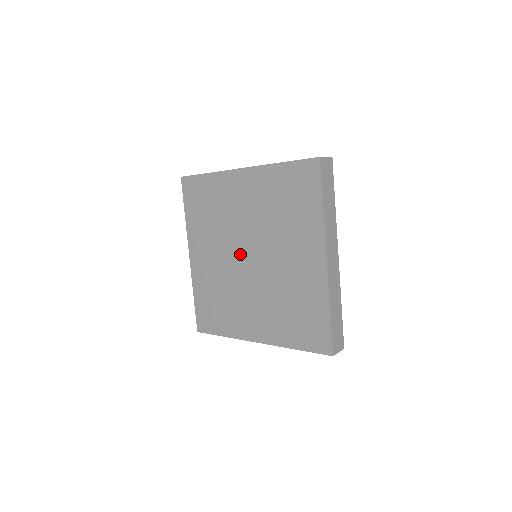
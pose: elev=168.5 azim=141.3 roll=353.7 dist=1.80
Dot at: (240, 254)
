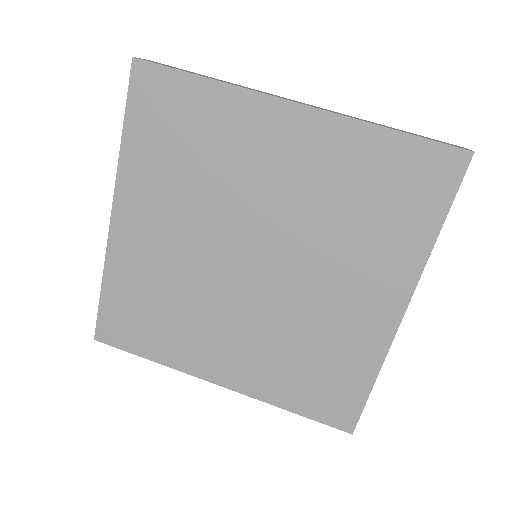
Dot at: (234, 250)
